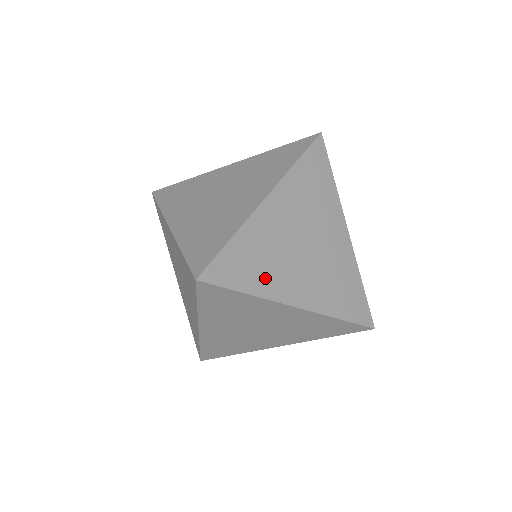
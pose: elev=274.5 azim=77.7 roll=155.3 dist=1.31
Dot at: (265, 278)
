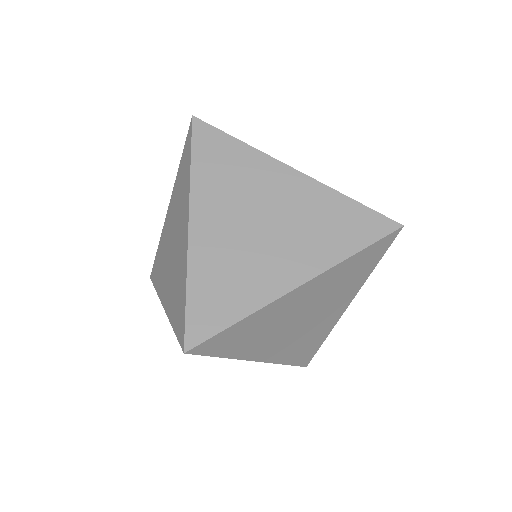
Dot at: (247, 346)
